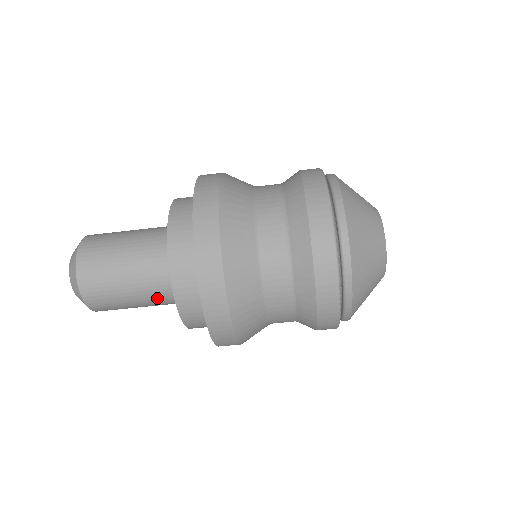
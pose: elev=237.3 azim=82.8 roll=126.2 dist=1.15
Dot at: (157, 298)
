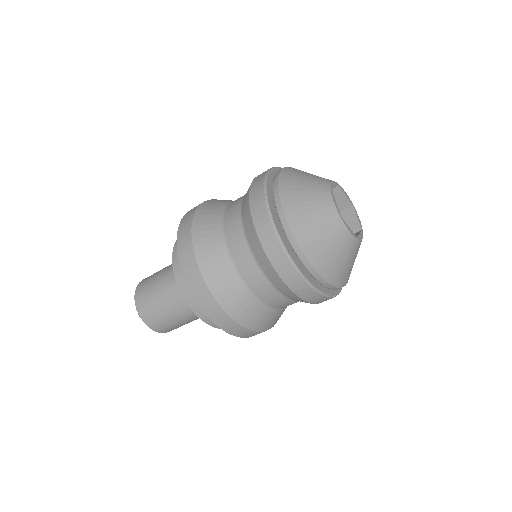
Dot at: occluded
